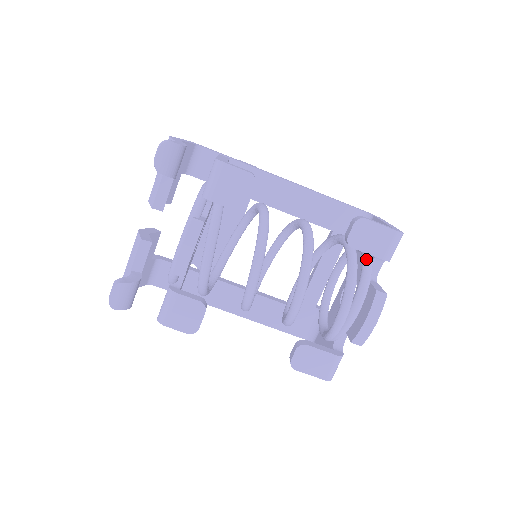
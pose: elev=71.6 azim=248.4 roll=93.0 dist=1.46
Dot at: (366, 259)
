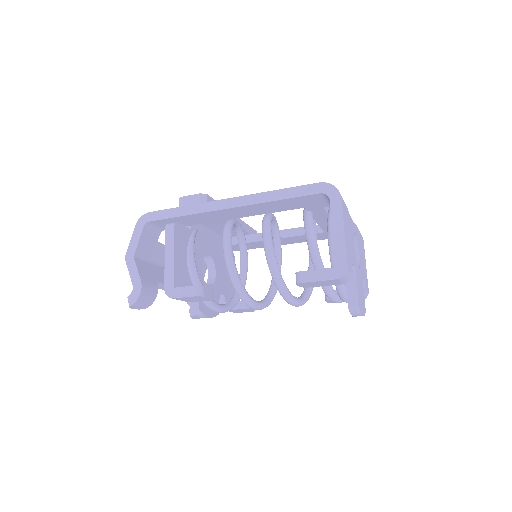
Dot at: occluded
